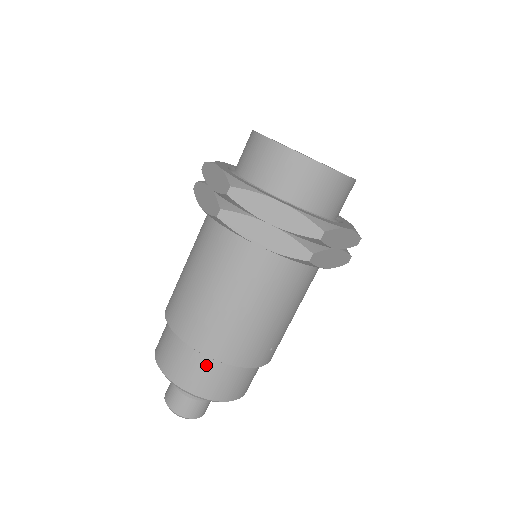
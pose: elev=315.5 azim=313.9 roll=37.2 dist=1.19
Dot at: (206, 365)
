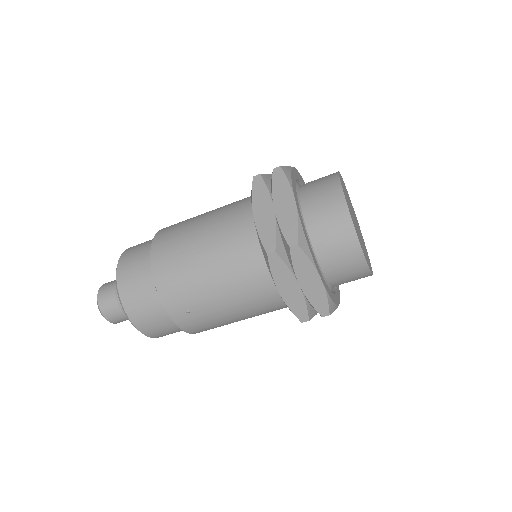
Dot at: (144, 268)
